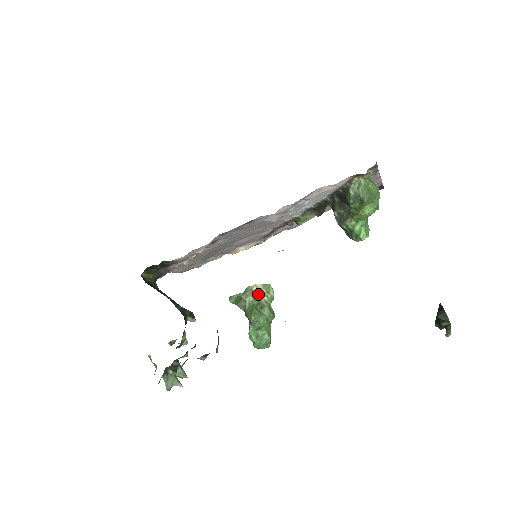
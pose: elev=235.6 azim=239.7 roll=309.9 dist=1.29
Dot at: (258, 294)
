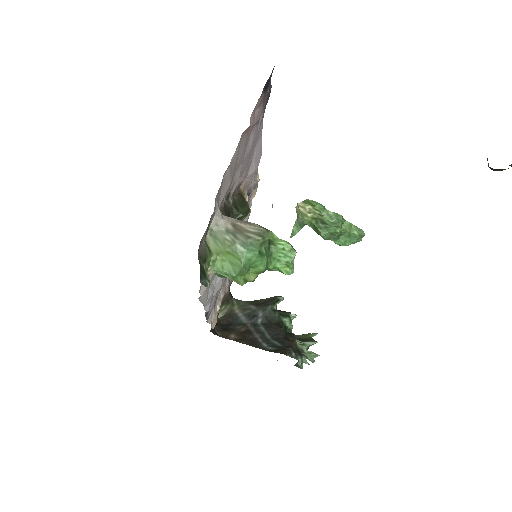
Dot at: (308, 213)
